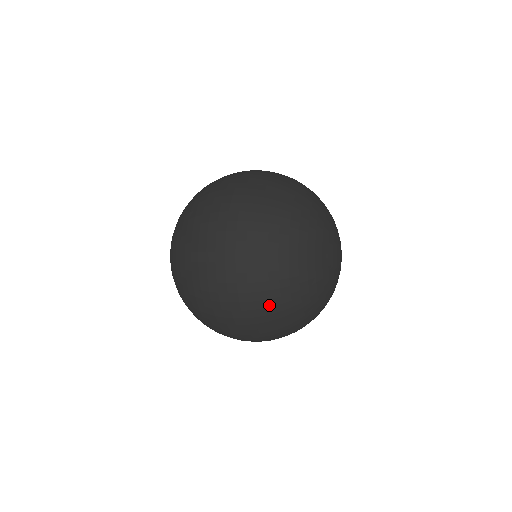
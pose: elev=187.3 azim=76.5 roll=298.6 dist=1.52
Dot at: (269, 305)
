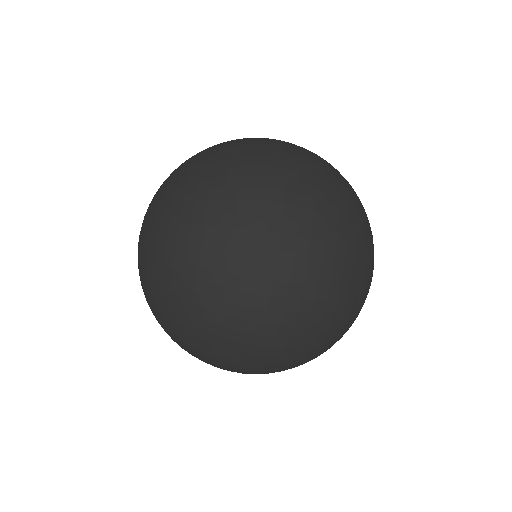
Dot at: (324, 296)
